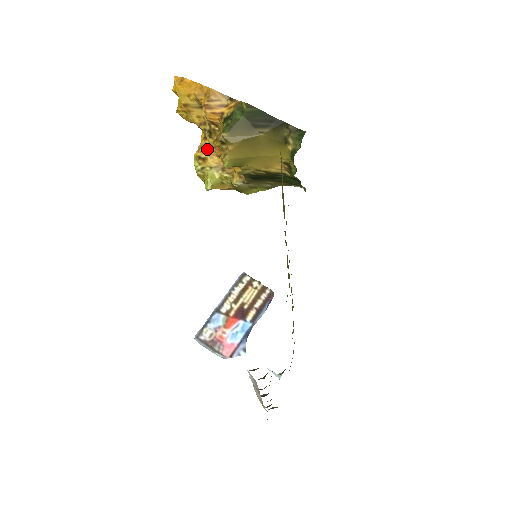
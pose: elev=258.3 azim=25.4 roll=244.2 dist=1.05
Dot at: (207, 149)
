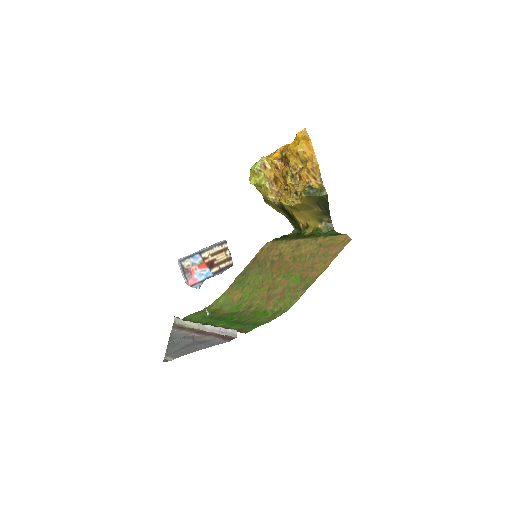
Dot at: (273, 166)
